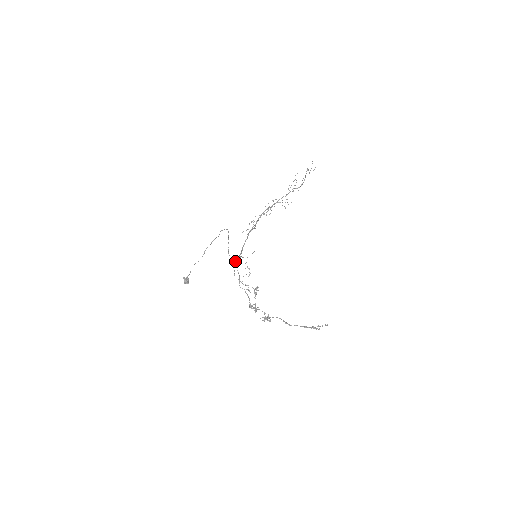
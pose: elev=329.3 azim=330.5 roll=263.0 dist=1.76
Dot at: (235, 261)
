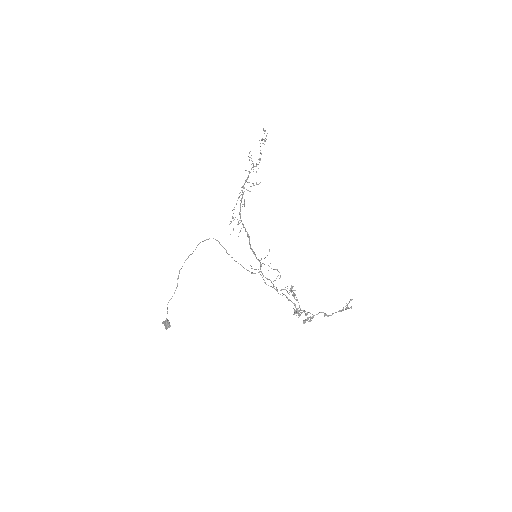
Dot at: (252, 268)
